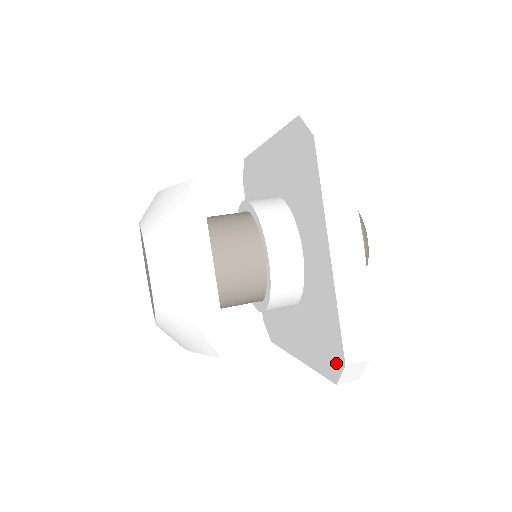
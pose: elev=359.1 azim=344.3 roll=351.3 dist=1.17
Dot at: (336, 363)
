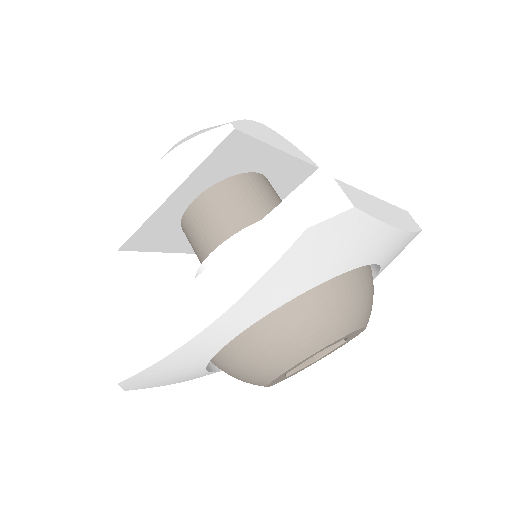
Dot at: occluded
